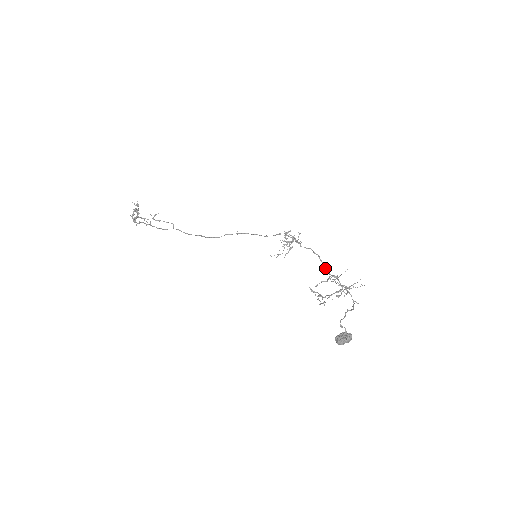
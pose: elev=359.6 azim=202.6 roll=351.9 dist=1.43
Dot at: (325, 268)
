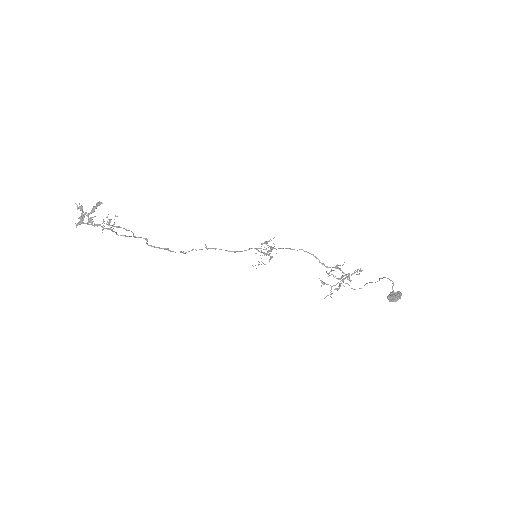
Dot at: (323, 263)
